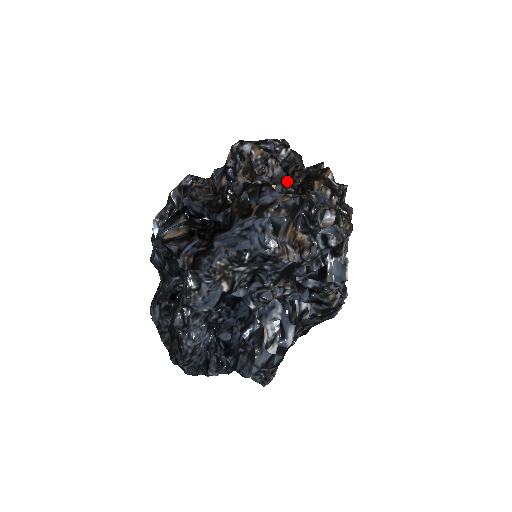
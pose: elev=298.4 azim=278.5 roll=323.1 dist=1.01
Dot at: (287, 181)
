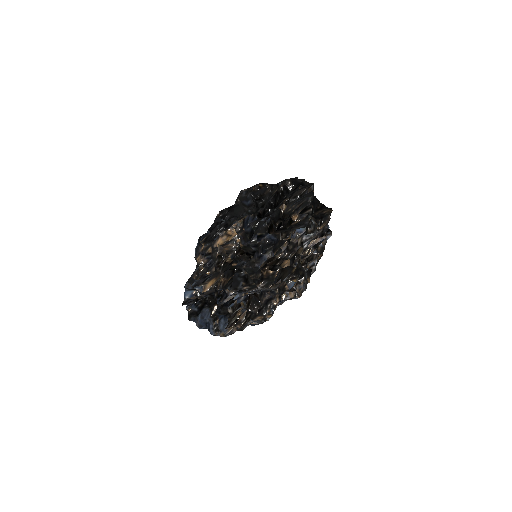
Dot at: occluded
